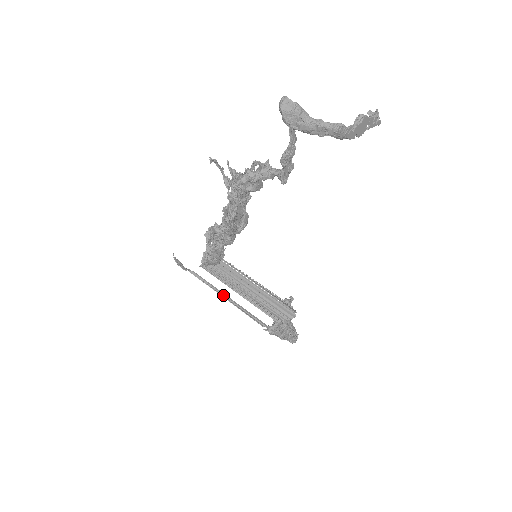
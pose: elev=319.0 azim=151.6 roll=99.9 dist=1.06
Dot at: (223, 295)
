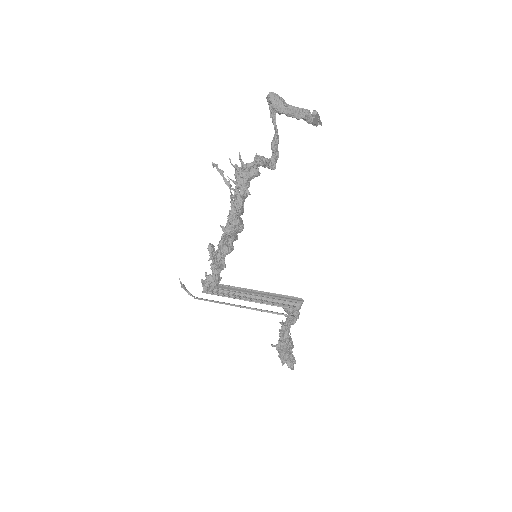
Dot at: (234, 305)
